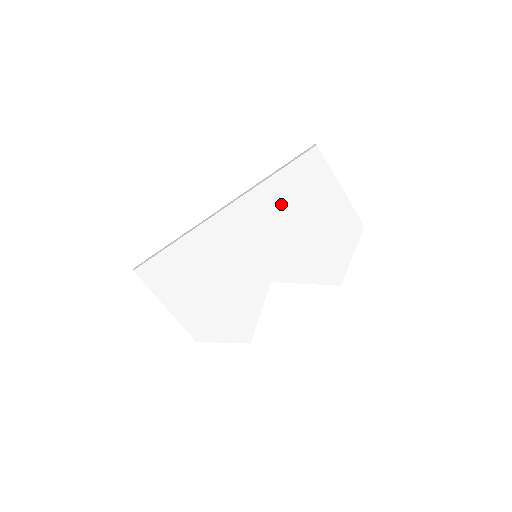
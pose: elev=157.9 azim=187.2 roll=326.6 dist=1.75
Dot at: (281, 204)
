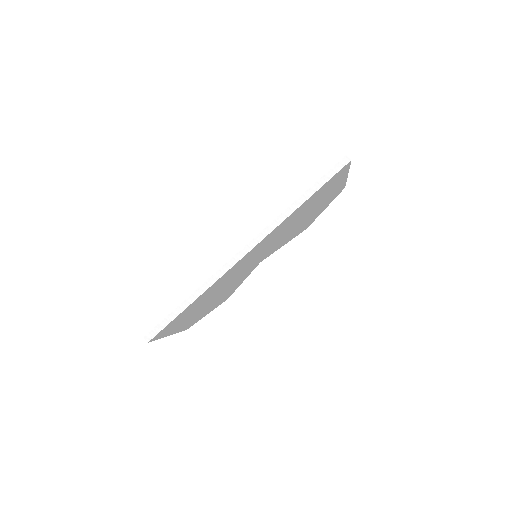
Dot at: (297, 216)
